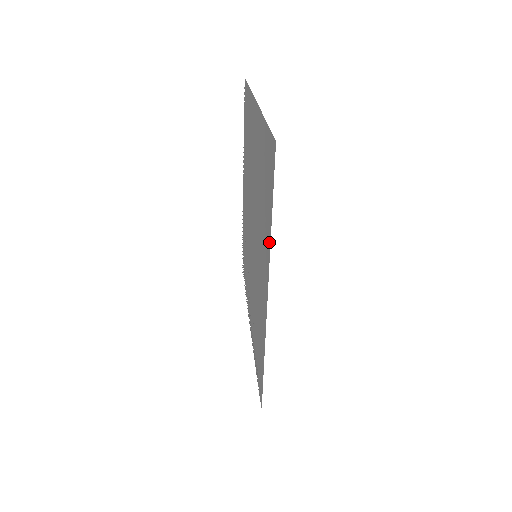
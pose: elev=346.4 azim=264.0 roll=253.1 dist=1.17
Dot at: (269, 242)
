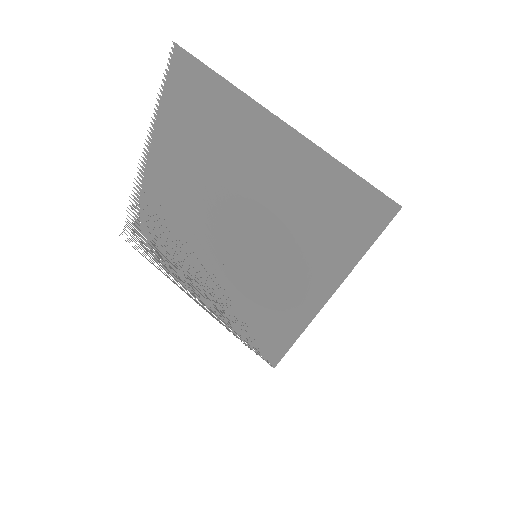
Dot at: (349, 267)
